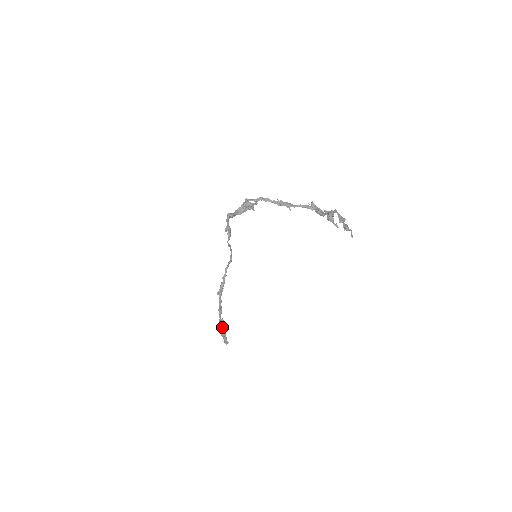
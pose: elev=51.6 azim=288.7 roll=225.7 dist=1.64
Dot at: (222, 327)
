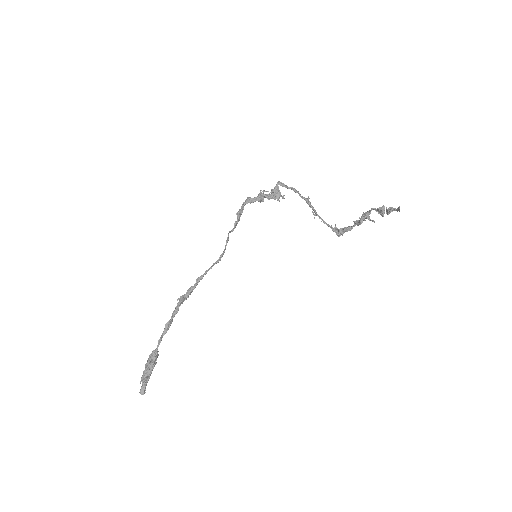
Dot at: (151, 362)
